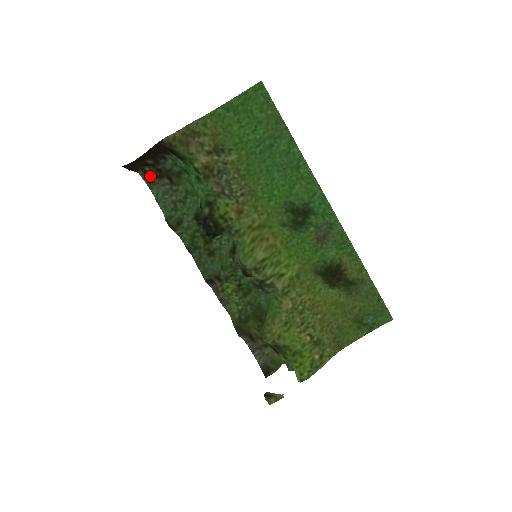
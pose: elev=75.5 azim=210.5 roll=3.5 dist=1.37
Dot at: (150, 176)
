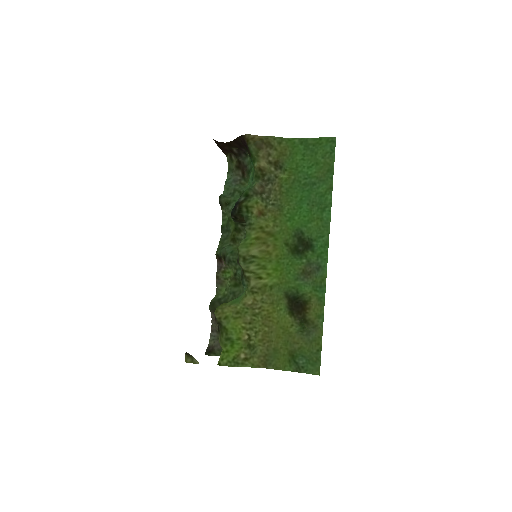
Dot at: (232, 163)
